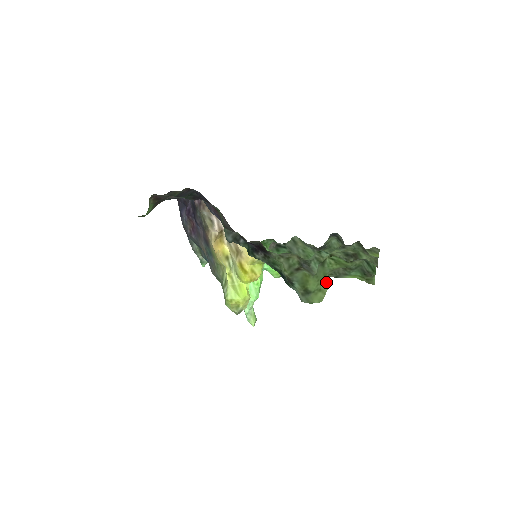
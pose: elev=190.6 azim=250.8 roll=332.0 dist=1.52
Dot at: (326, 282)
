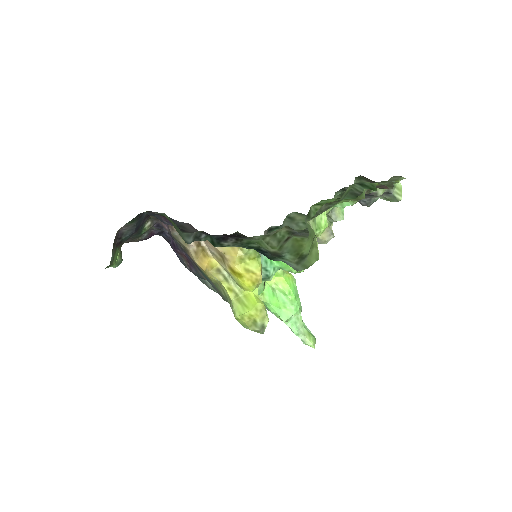
Dot at: occluded
